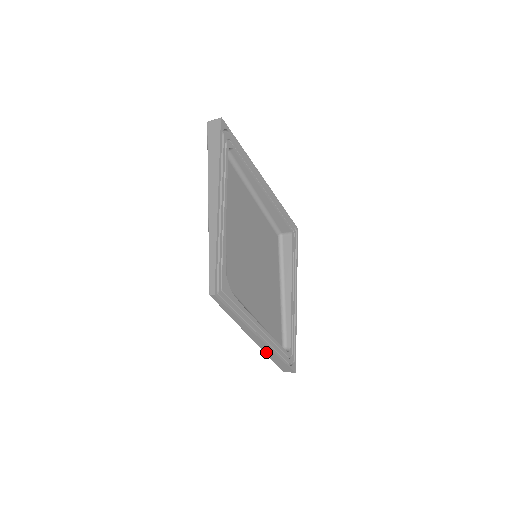
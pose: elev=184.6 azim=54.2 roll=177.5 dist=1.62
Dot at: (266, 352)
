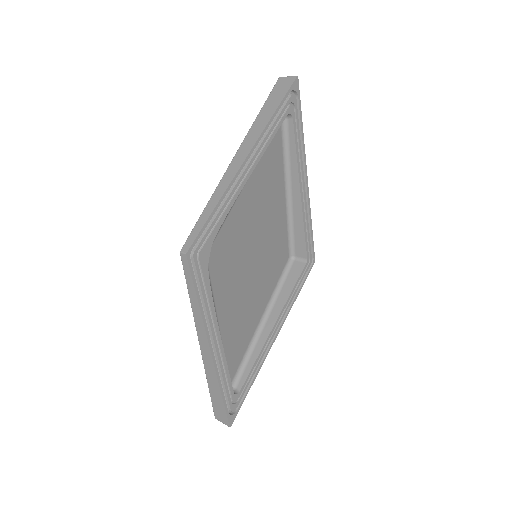
Dot at: (209, 377)
